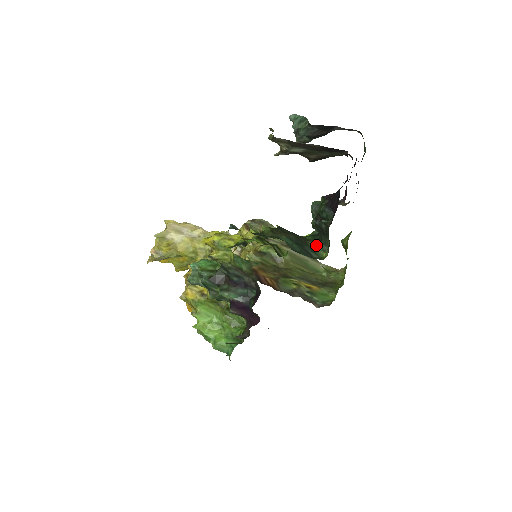
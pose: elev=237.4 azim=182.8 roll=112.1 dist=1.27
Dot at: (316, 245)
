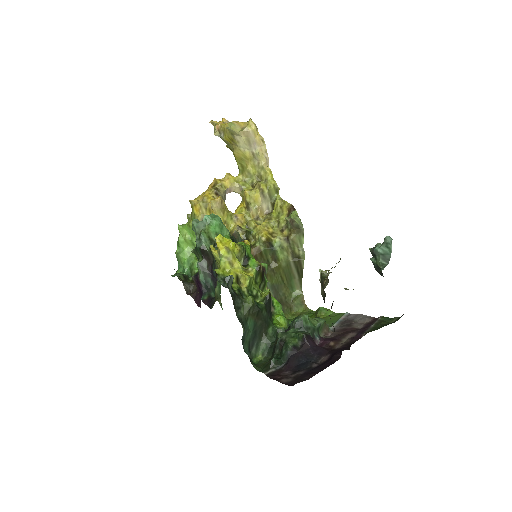
Dot at: (265, 344)
